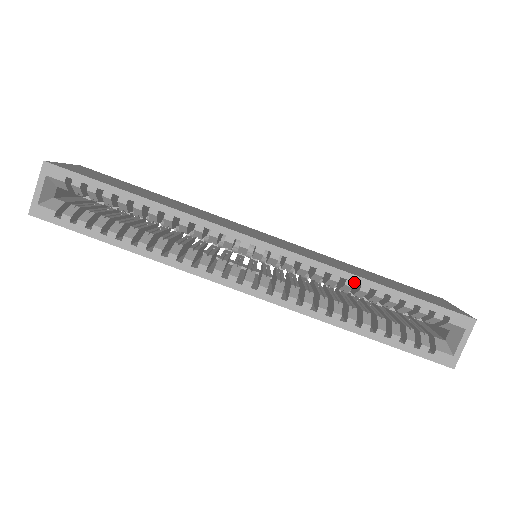
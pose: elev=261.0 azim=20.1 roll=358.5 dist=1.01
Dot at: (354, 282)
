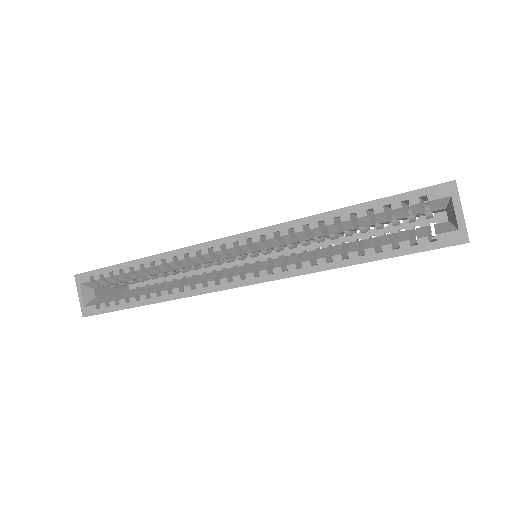
Dot at: (316, 222)
